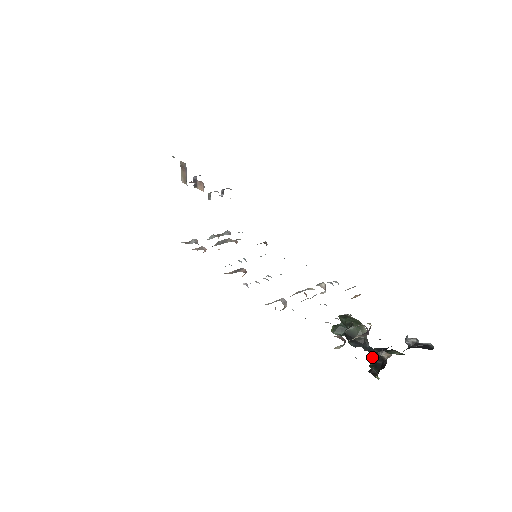
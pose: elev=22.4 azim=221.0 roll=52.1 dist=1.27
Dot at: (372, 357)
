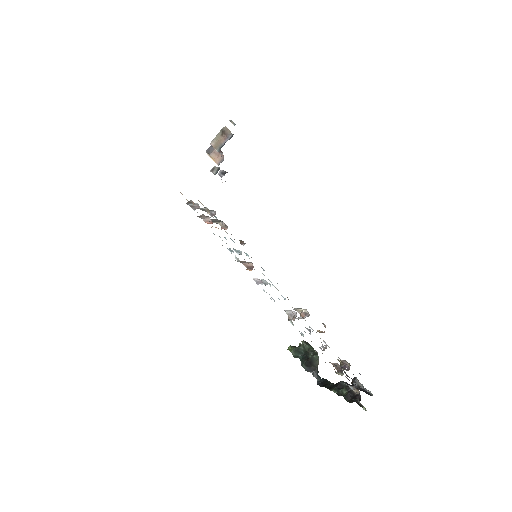
Dot at: (337, 387)
